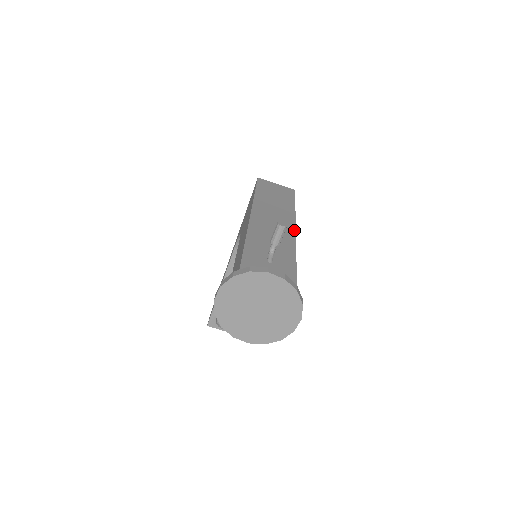
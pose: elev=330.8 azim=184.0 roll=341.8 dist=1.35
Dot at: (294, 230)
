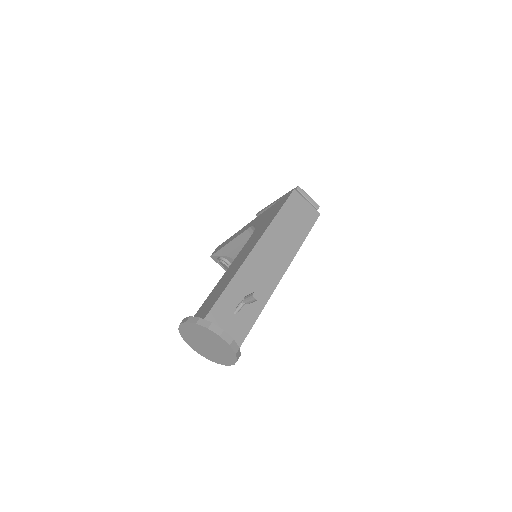
Dot at: (282, 275)
